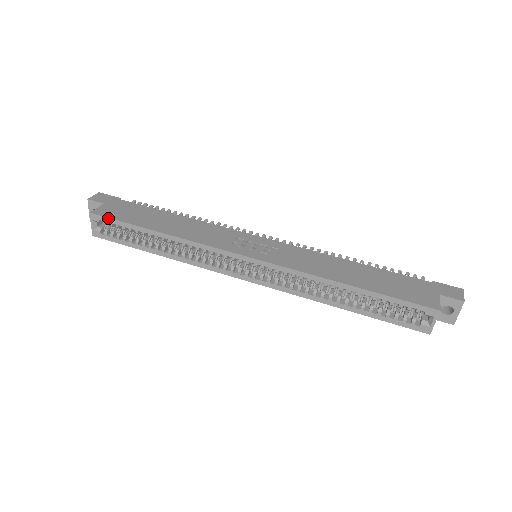
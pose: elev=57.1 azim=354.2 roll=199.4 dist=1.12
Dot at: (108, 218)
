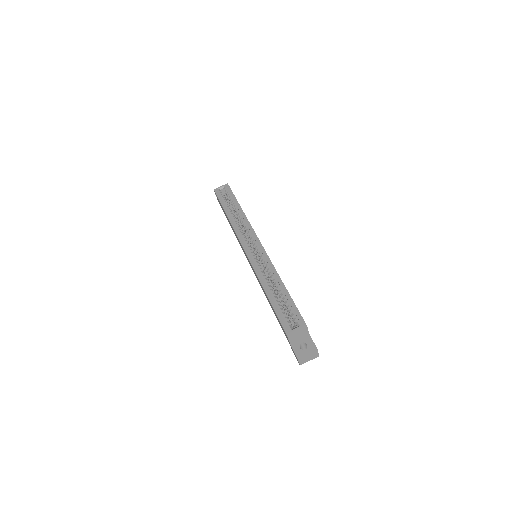
Dot at: occluded
